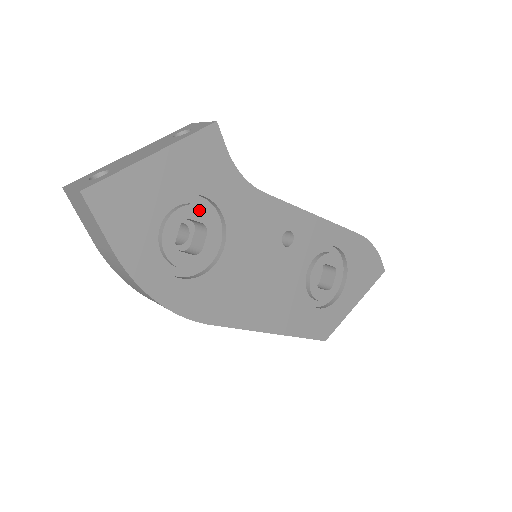
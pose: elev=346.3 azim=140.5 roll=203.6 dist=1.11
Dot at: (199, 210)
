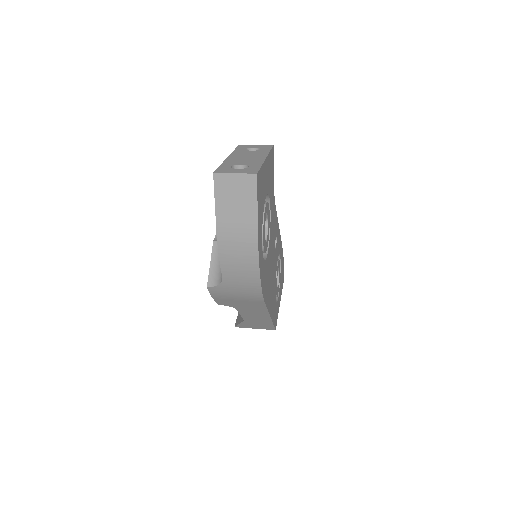
Dot at: (268, 207)
